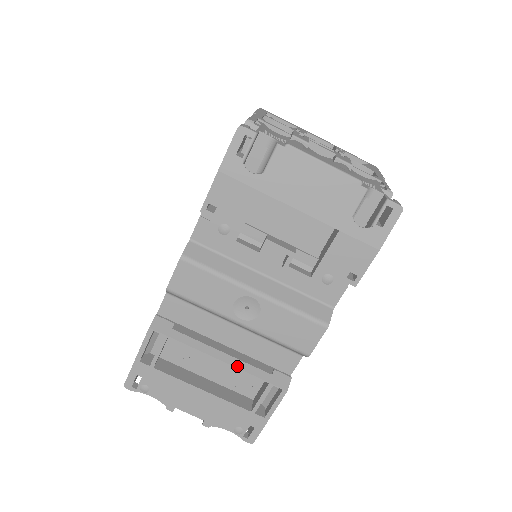
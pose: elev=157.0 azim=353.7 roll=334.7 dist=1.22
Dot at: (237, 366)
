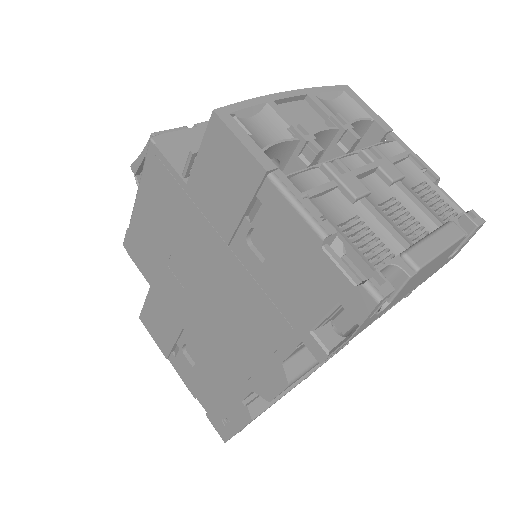
Dot at: (317, 367)
